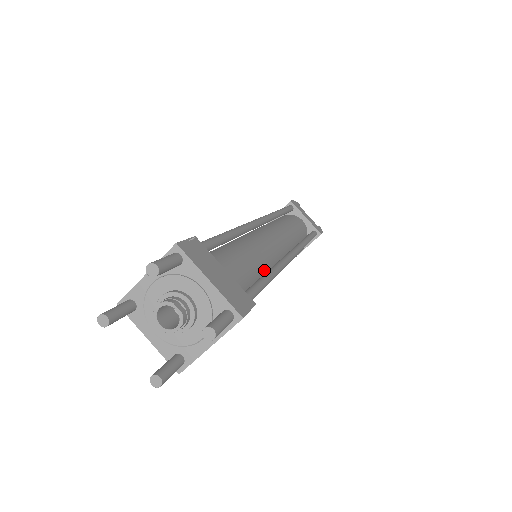
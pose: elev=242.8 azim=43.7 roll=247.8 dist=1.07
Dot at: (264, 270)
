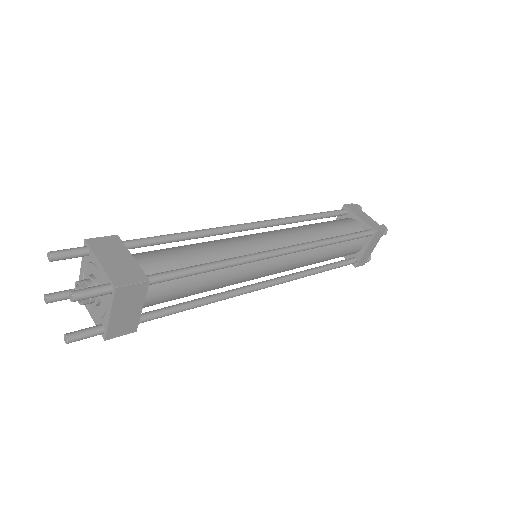
Dot at: occluded
